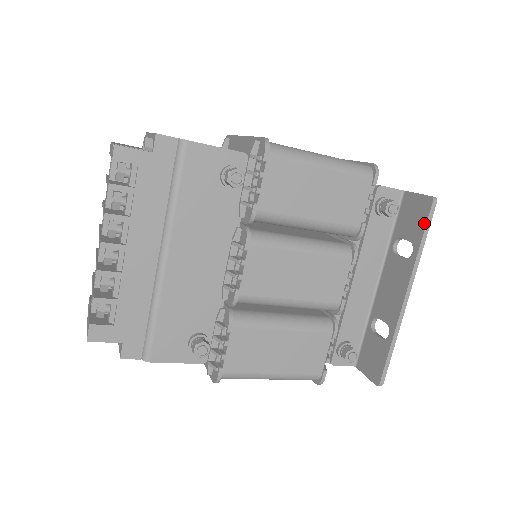
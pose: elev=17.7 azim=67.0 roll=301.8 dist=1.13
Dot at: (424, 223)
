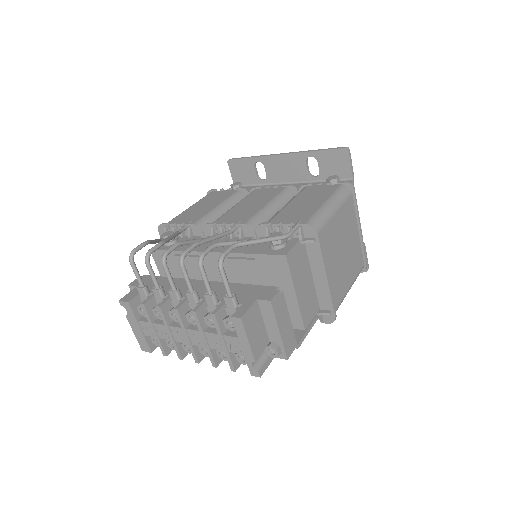
Dot at: occluded
